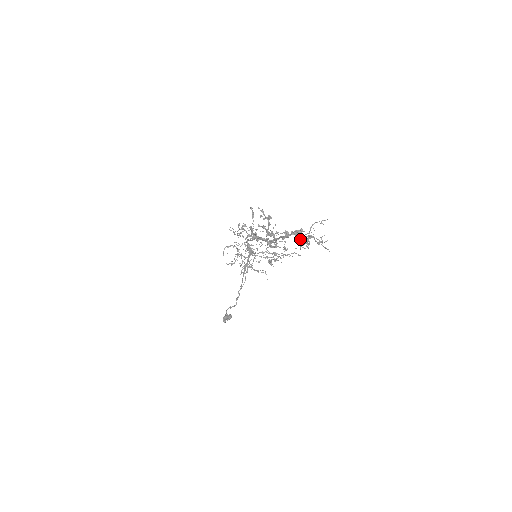
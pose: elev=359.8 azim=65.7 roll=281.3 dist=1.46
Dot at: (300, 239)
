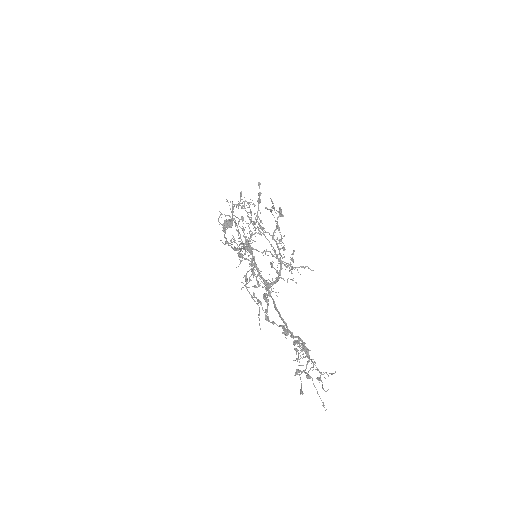
Dot at: (296, 373)
